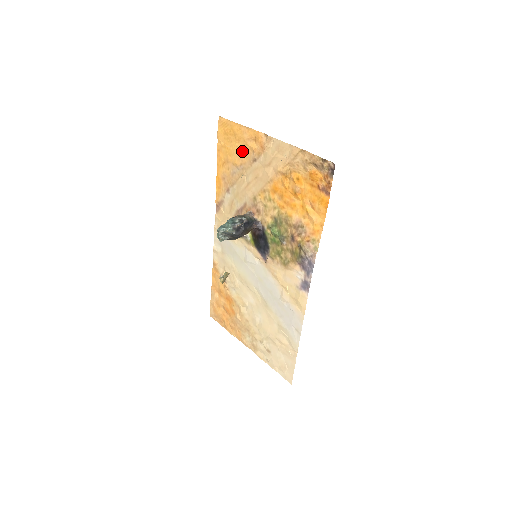
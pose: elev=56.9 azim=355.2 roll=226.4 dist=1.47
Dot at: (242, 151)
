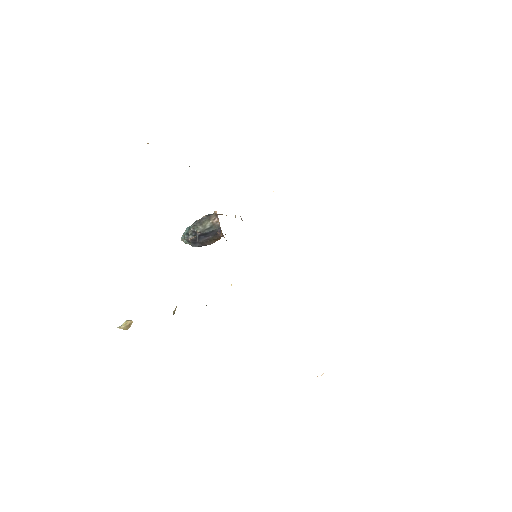
Dot at: occluded
